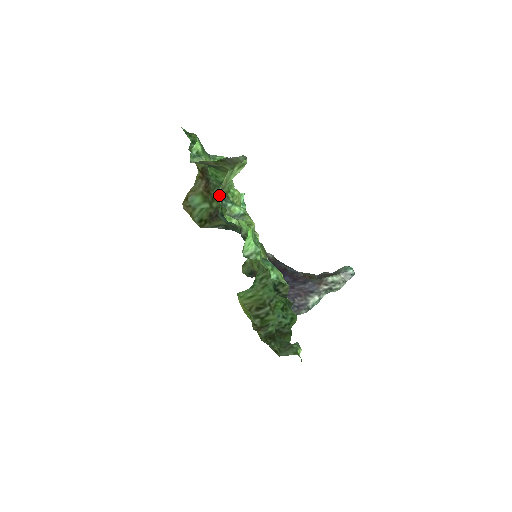
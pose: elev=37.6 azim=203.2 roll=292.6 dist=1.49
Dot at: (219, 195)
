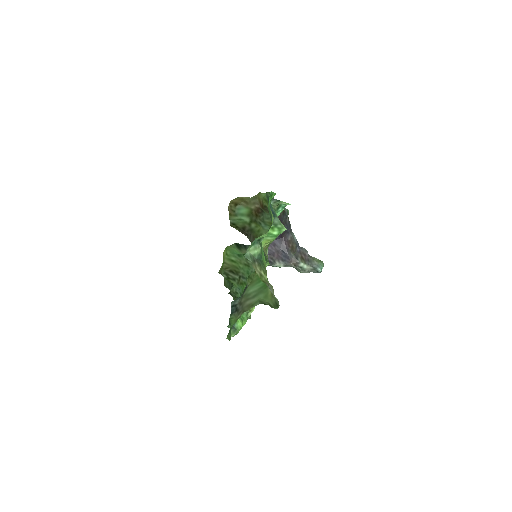
Dot at: (261, 227)
